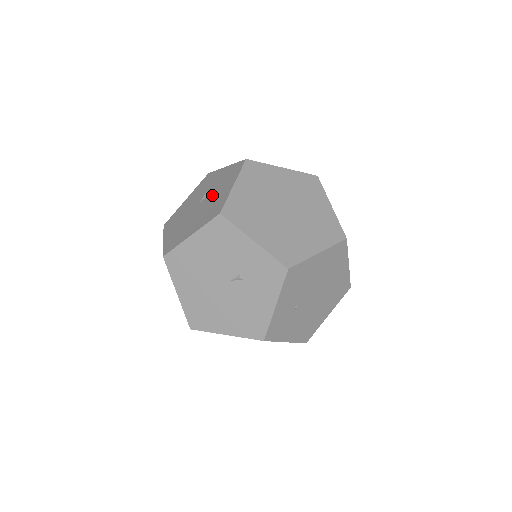
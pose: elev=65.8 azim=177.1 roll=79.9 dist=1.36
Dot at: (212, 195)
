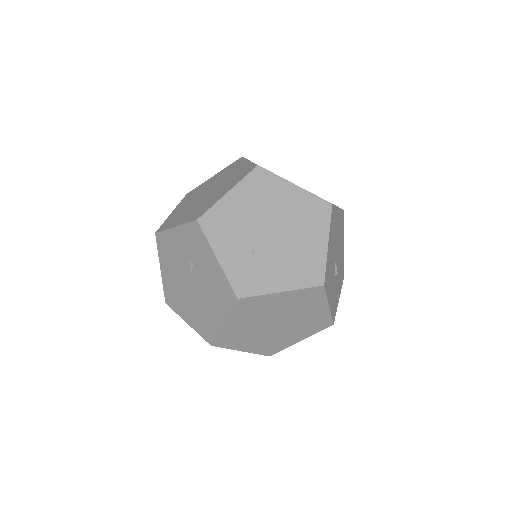
Dot at: occluded
